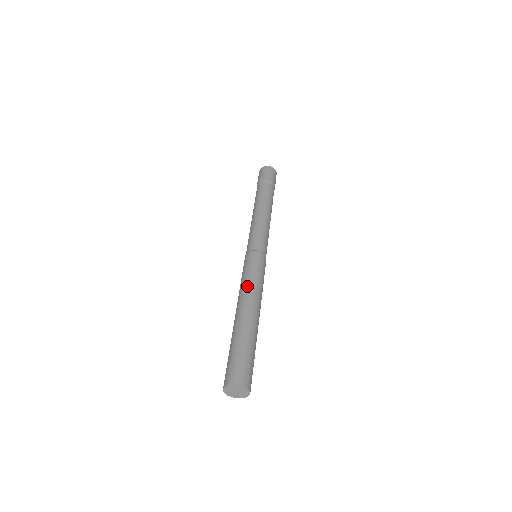
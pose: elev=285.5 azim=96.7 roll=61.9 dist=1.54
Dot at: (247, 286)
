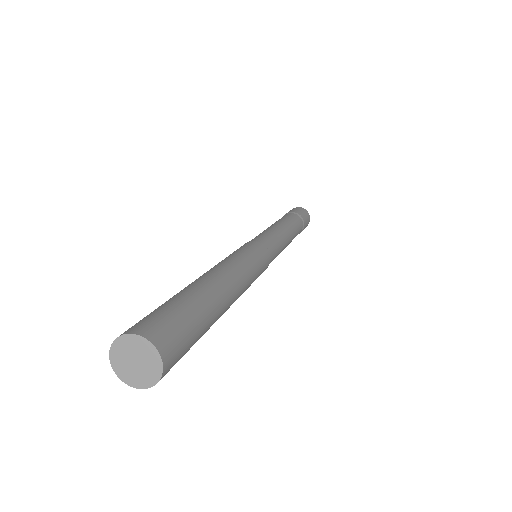
Dot at: (237, 261)
